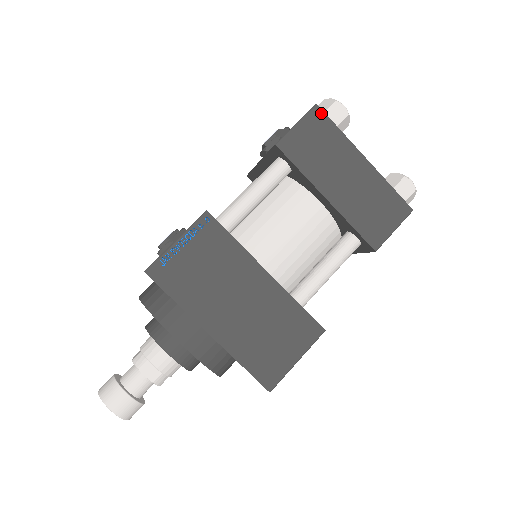
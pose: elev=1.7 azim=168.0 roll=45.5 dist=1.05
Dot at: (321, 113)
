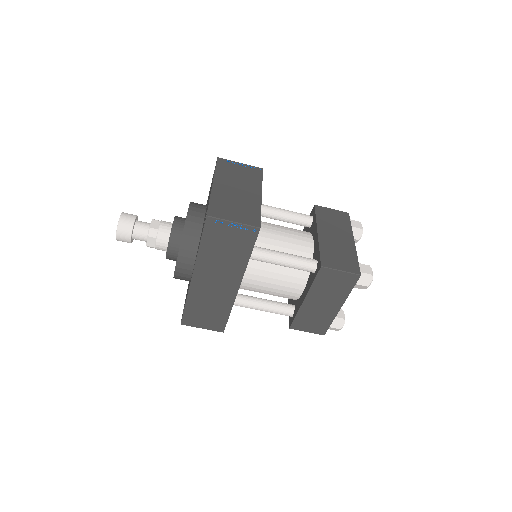
Dot at: (348, 216)
